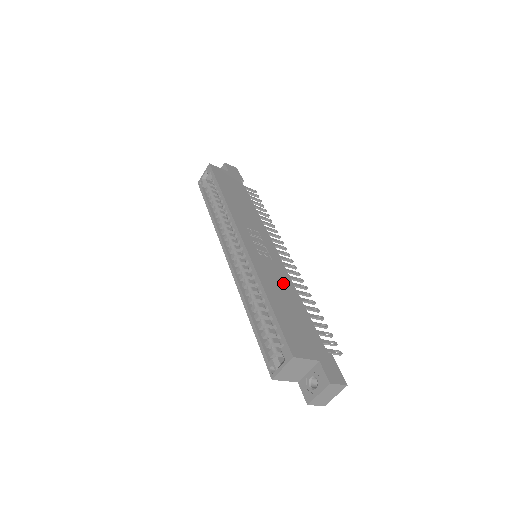
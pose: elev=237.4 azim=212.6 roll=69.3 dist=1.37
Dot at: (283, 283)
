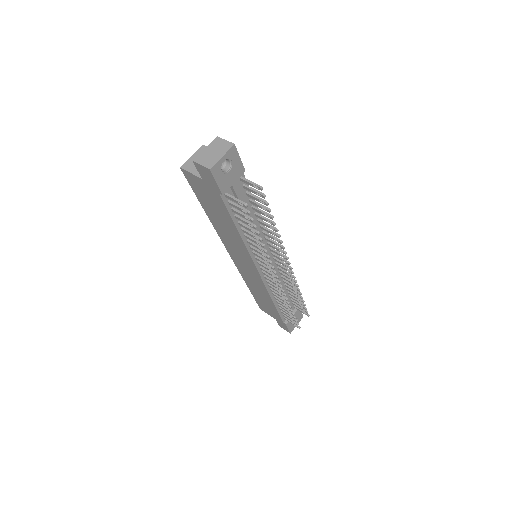
Dot at: occluded
